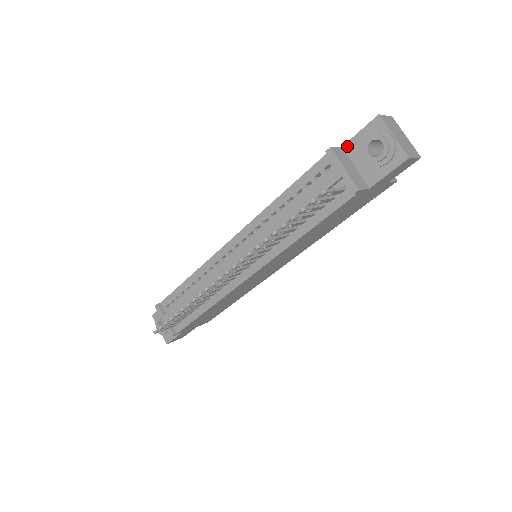
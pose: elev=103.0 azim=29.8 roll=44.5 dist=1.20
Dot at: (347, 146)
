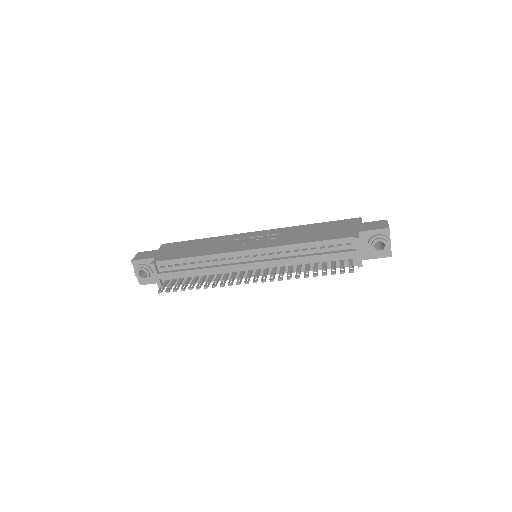
Dot at: (362, 233)
